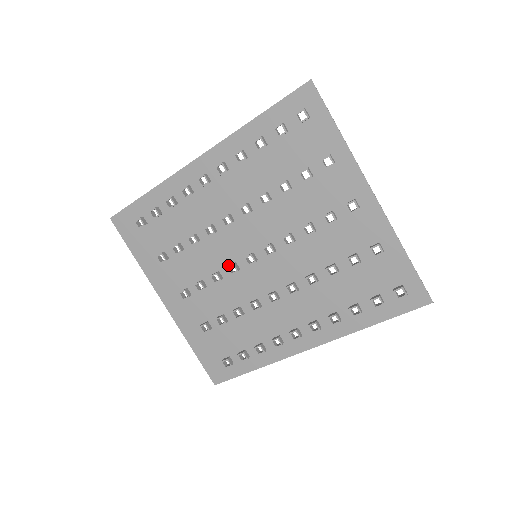
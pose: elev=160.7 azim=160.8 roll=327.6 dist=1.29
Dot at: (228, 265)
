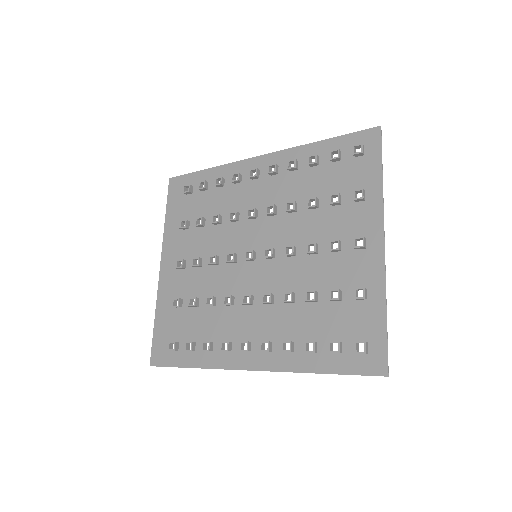
Dot at: occluded
